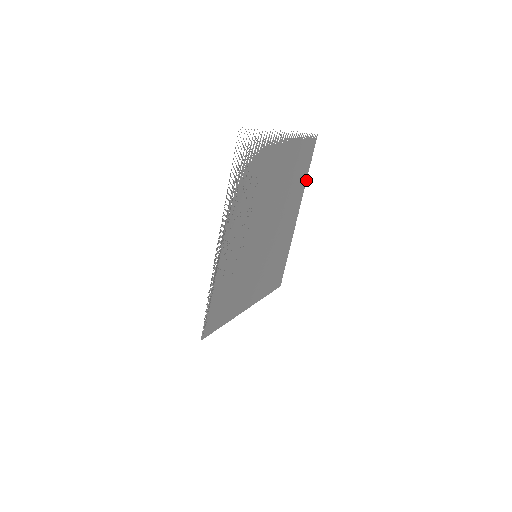
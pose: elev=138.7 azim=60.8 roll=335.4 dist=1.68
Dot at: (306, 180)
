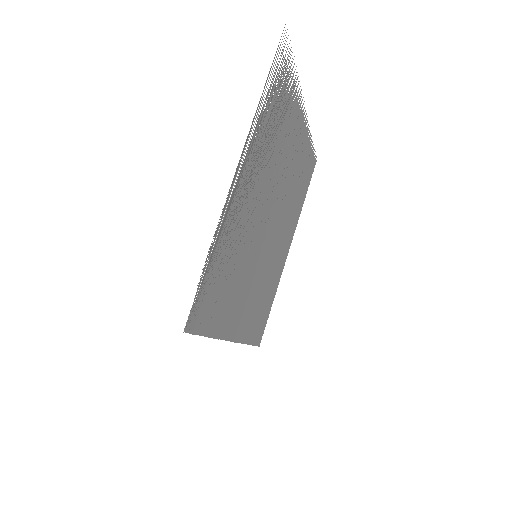
Dot at: occluded
